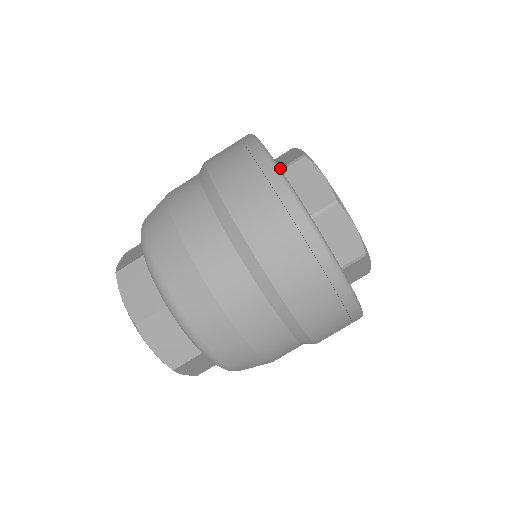
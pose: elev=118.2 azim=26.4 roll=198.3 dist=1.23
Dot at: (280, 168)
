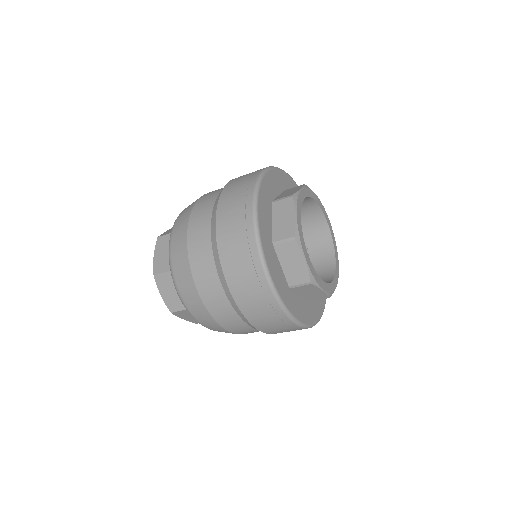
Dot at: (274, 200)
